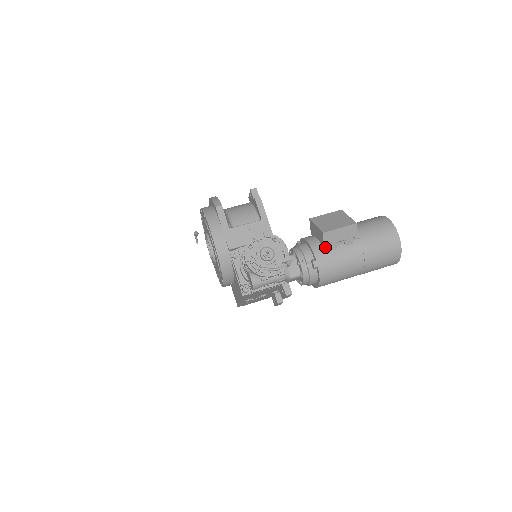
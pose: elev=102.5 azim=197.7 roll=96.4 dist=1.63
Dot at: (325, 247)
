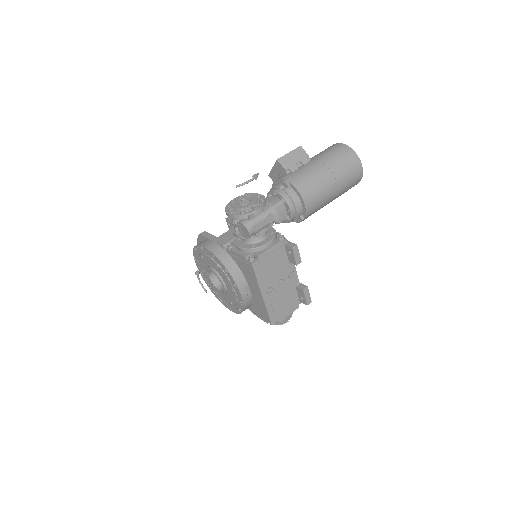
Dot at: (288, 172)
